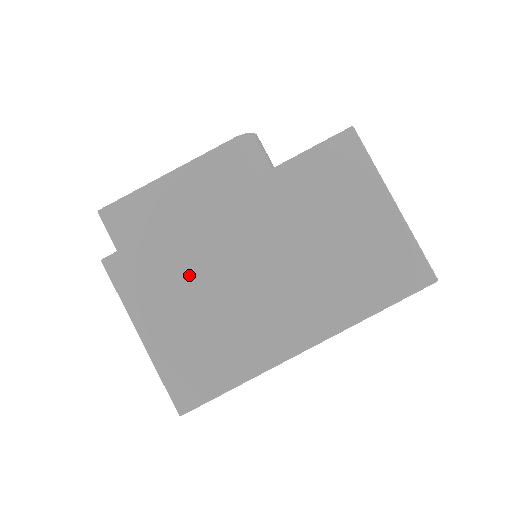
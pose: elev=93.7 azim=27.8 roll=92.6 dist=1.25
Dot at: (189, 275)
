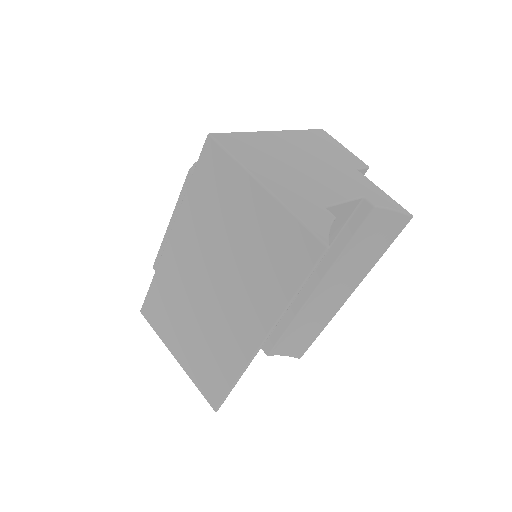
Dot at: (177, 307)
